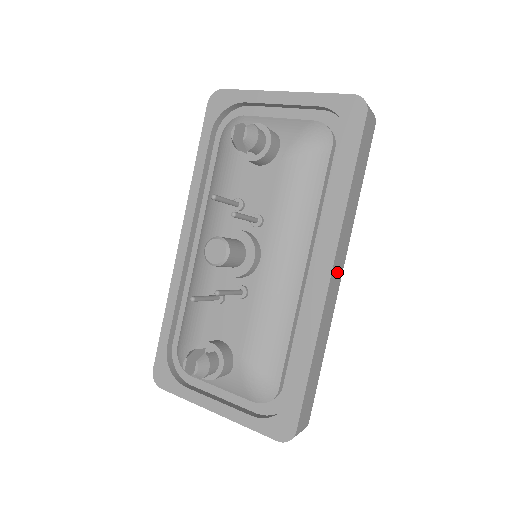
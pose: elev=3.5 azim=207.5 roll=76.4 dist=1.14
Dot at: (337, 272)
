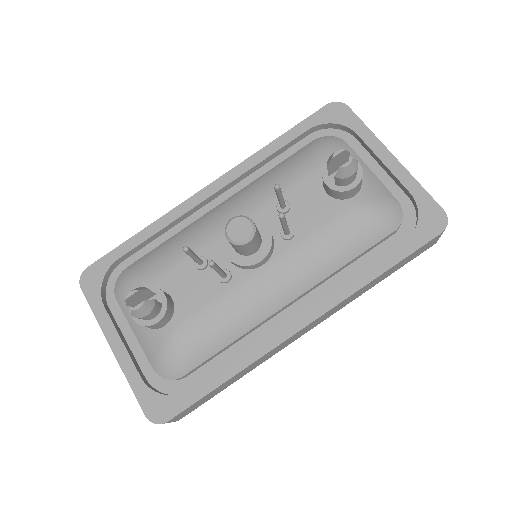
Dot at: (309, 327)
